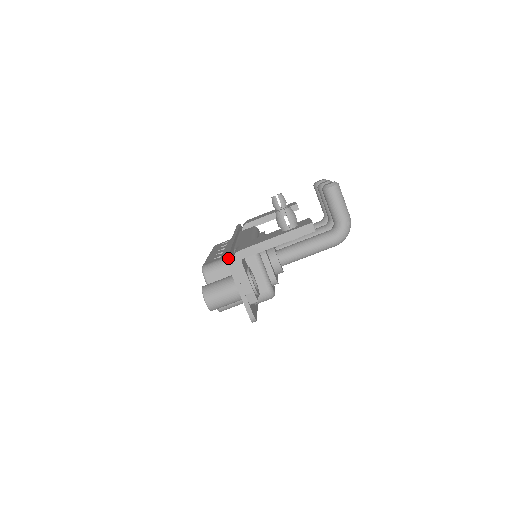
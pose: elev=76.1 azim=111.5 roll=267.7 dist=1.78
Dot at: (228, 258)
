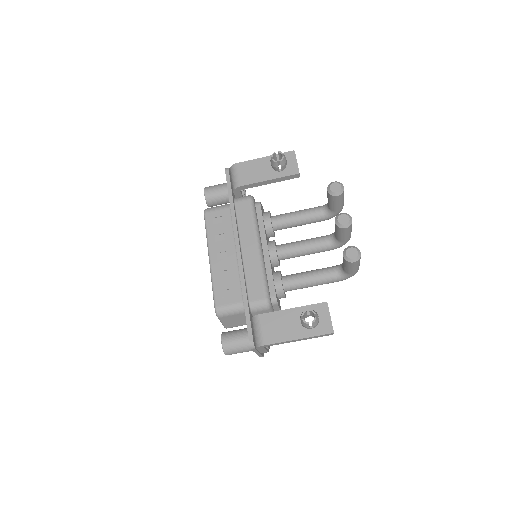
Dot at: (253, 347)
